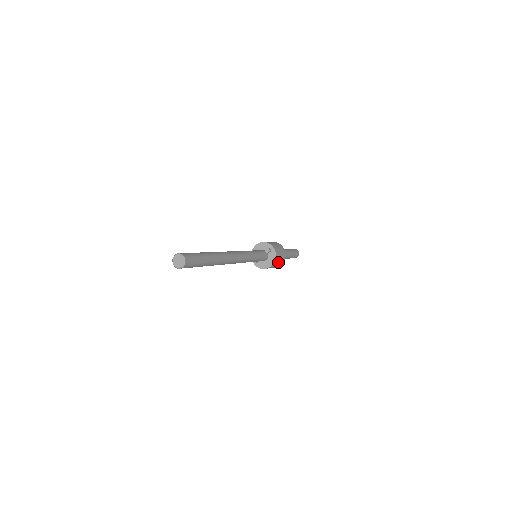
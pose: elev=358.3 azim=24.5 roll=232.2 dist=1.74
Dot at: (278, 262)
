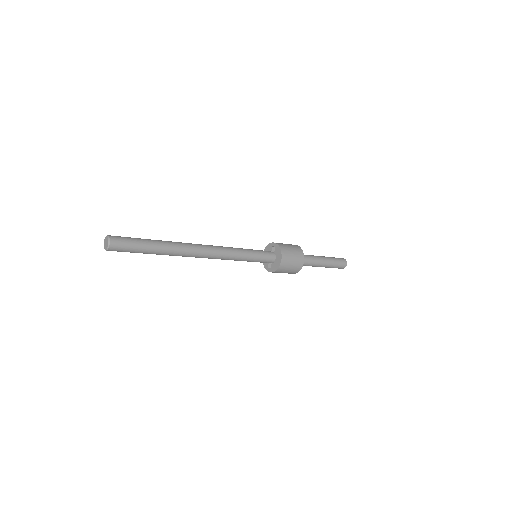
Dot at: (292, 257)
